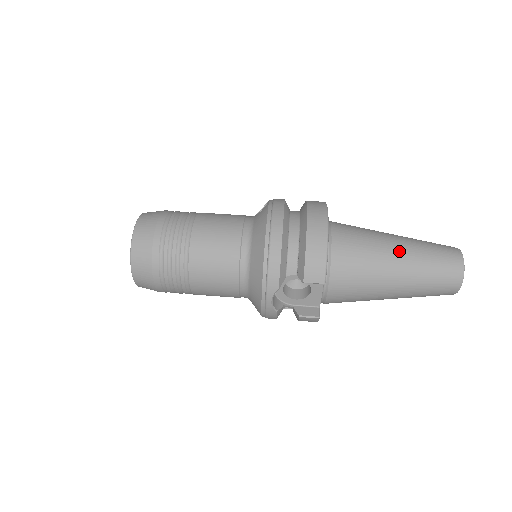
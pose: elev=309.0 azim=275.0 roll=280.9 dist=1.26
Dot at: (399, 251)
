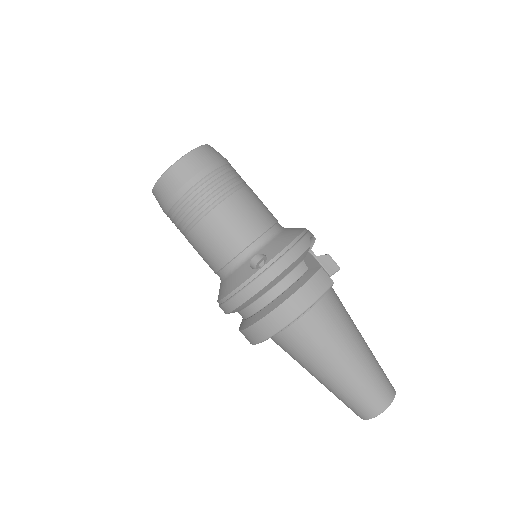
Dot at: (325, 378)
